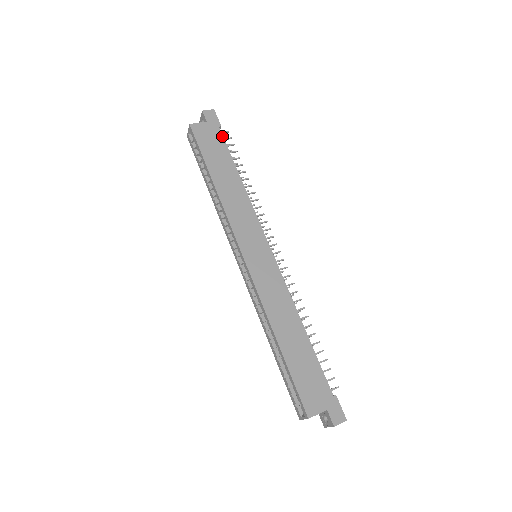
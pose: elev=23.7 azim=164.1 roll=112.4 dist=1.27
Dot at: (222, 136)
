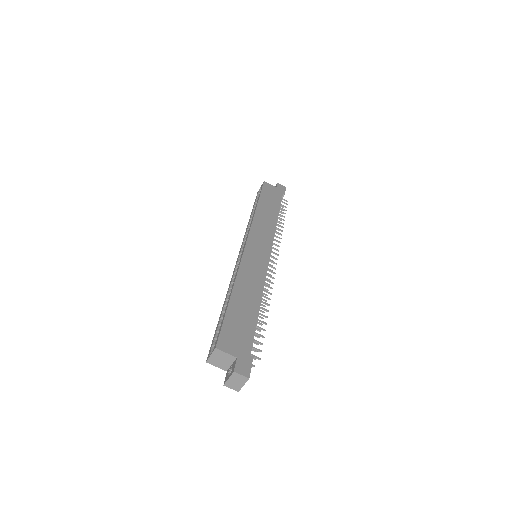
Dot at: (281, 197)
